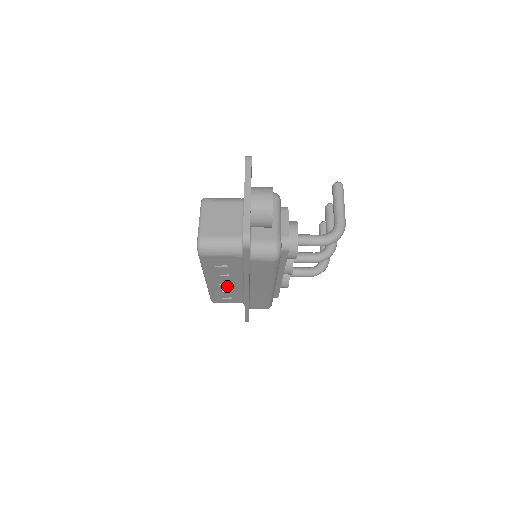
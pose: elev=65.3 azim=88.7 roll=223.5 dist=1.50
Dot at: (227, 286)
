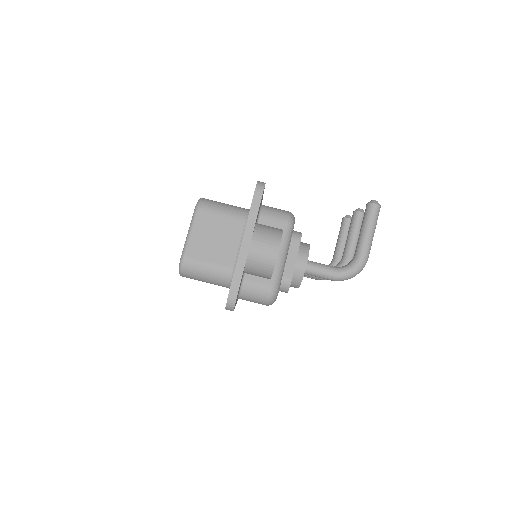
Dot at: occluded
